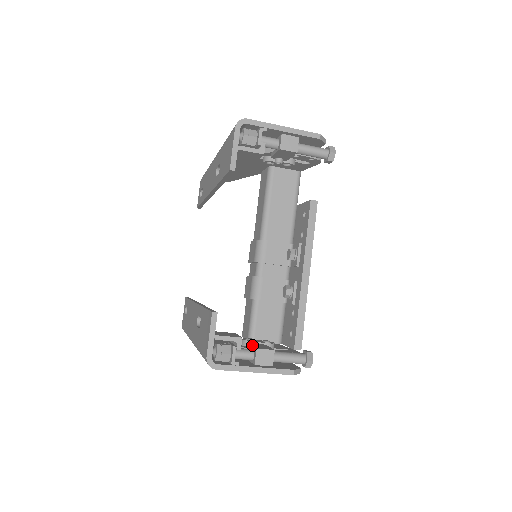
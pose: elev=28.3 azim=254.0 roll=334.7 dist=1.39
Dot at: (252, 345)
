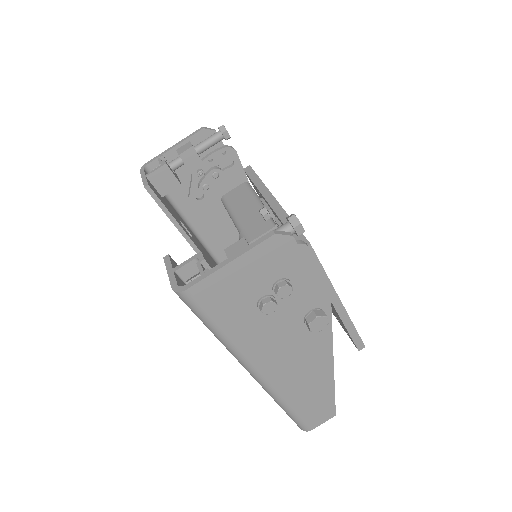
Dot at: occluded
